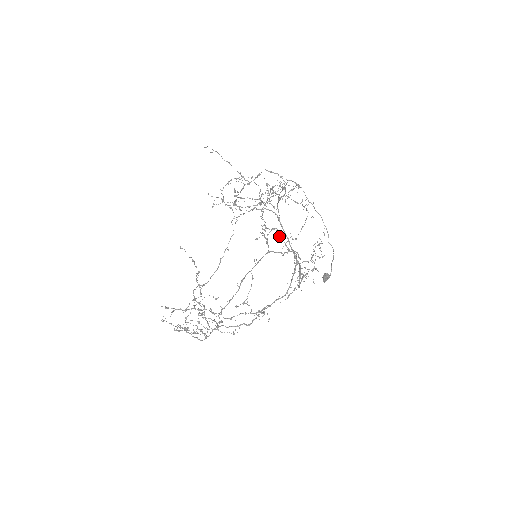
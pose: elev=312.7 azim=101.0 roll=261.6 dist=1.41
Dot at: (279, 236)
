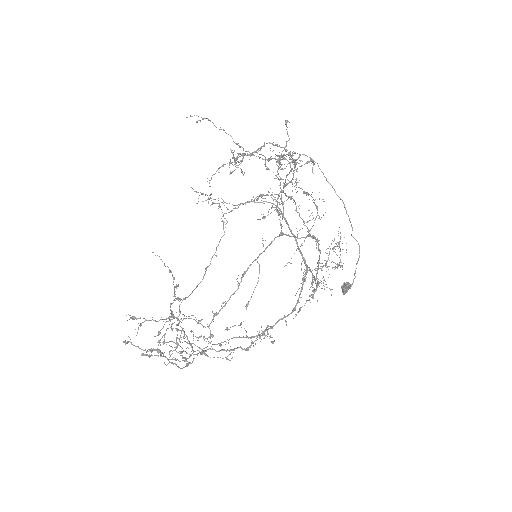
Dot at: (296, 211)
